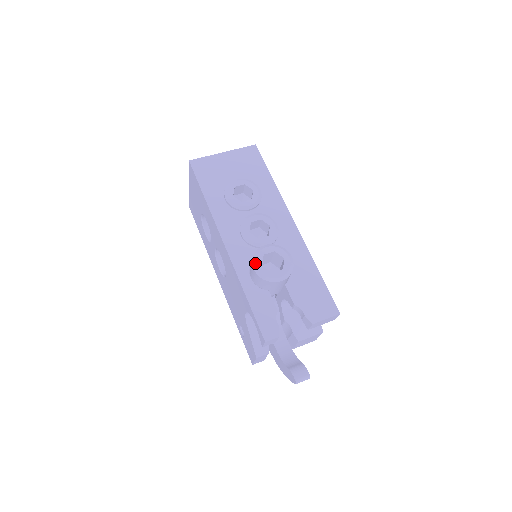
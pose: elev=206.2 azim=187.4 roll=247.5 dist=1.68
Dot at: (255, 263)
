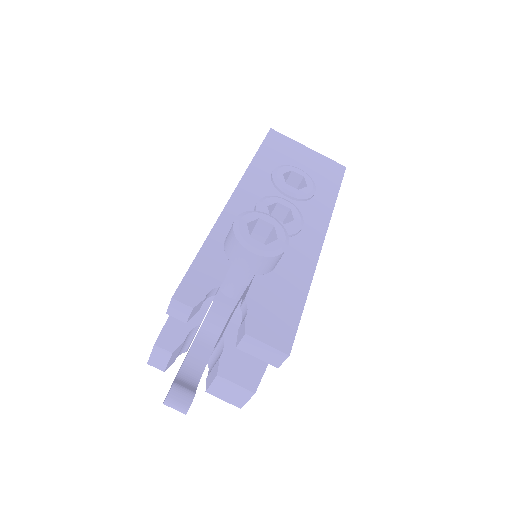
Dot at: (242, 216)
